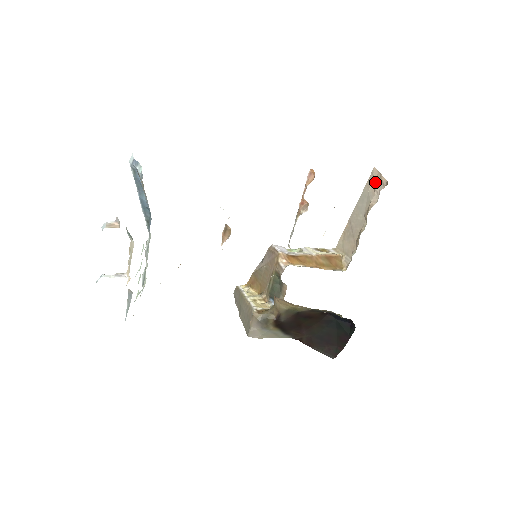
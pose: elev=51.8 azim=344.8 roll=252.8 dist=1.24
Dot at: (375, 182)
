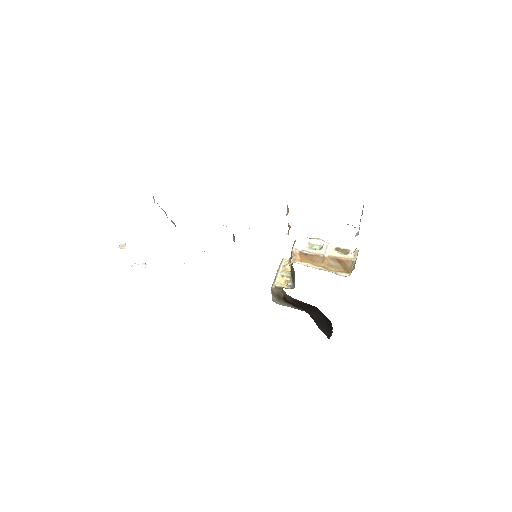
Dot at: (361, 215)
